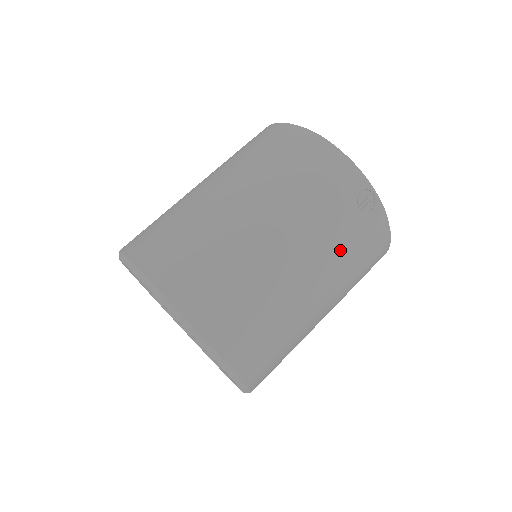
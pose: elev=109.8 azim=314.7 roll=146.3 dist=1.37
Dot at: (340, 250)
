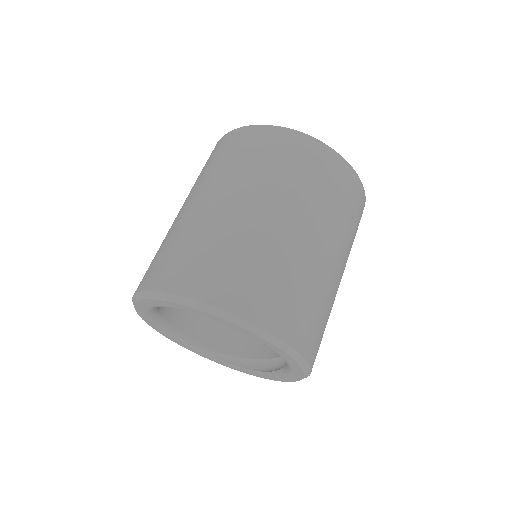
Dot at: occluded
